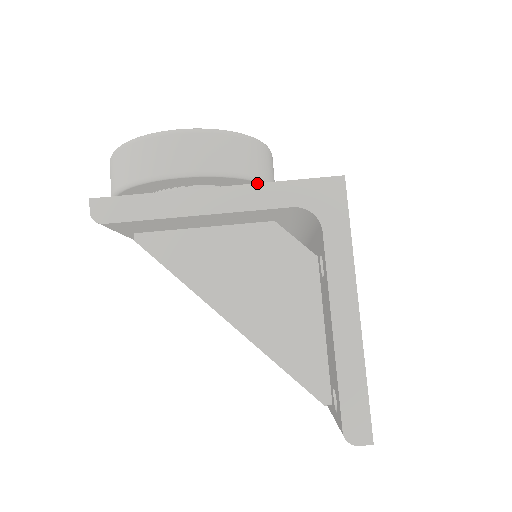
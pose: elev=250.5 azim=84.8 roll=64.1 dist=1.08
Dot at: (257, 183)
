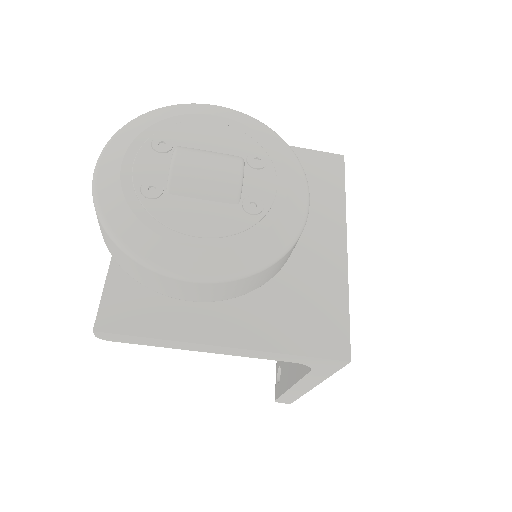
Dot at: (267, 352)
